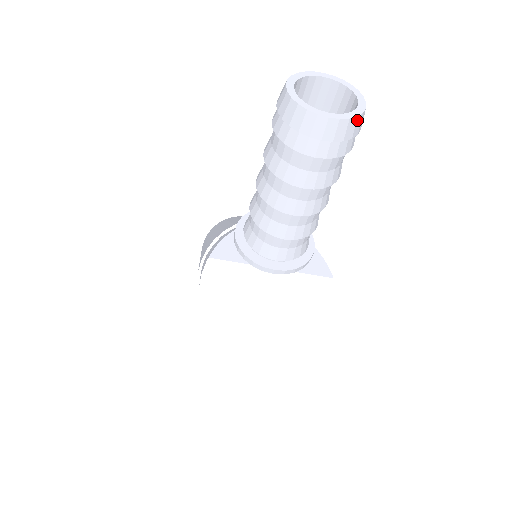
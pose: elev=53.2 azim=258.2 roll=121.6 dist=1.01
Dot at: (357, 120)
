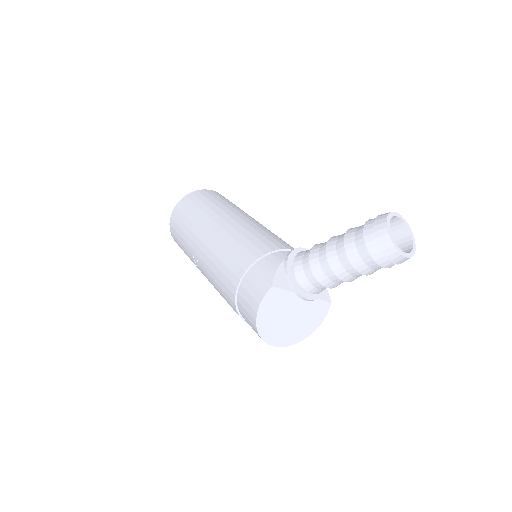
Dot at: (412, 255)
